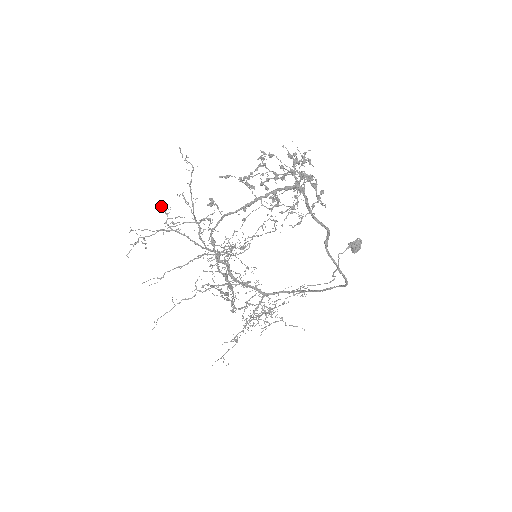
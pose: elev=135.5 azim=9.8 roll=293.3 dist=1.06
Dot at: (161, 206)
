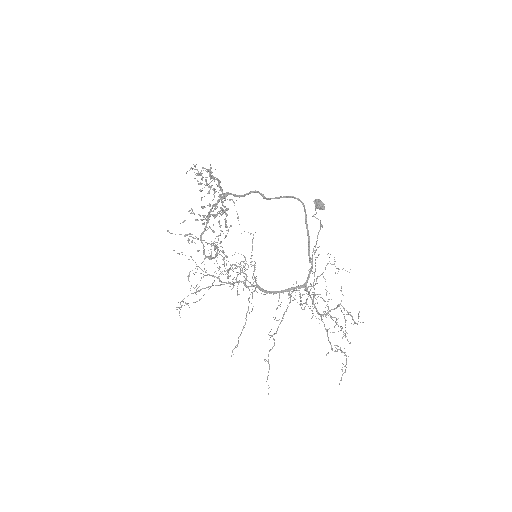
Dot at: occluded
